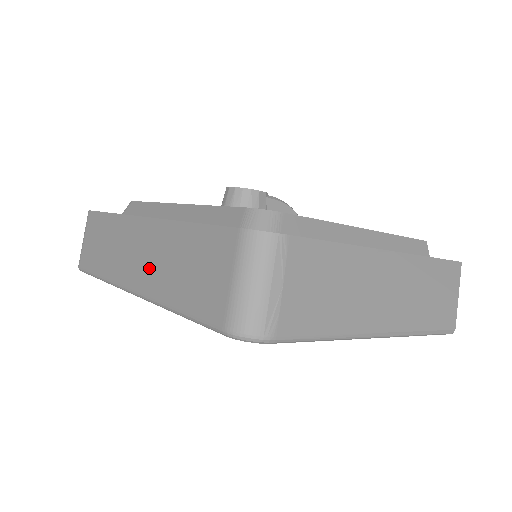
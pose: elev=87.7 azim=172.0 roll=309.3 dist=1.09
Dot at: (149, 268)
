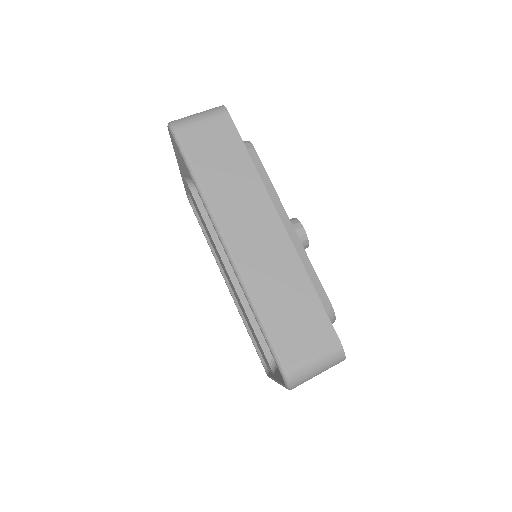
Dot at: (258, 259)
